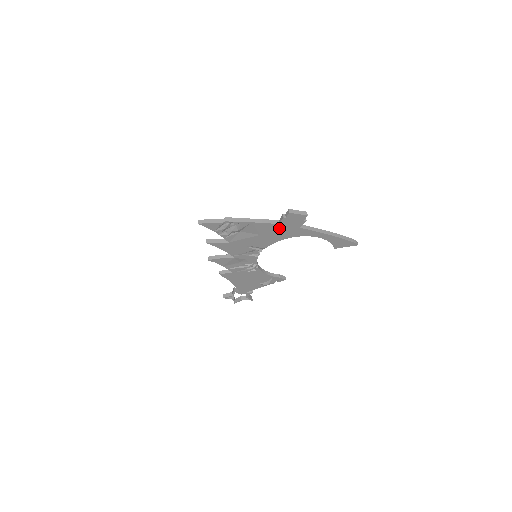
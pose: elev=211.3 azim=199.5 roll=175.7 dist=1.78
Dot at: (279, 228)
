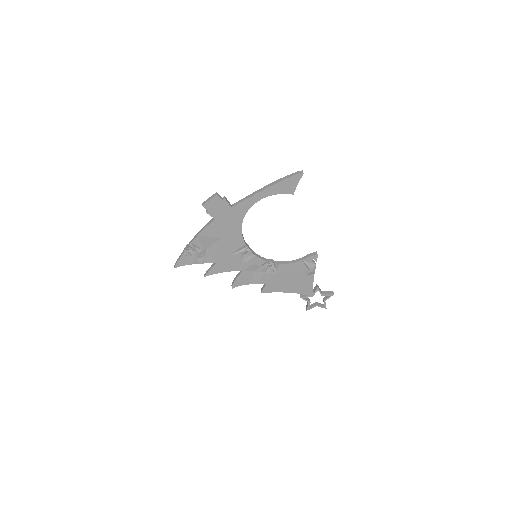
Dot at: (221, 222)
